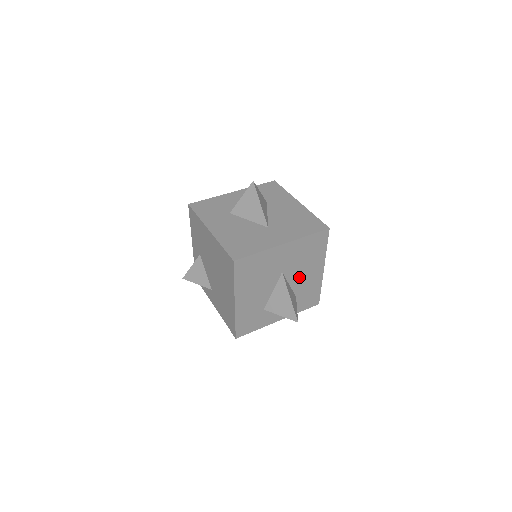
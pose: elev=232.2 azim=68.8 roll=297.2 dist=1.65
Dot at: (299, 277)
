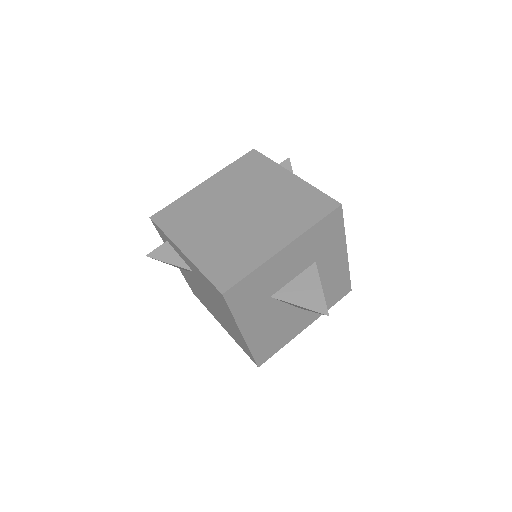
Dot at: occluded
